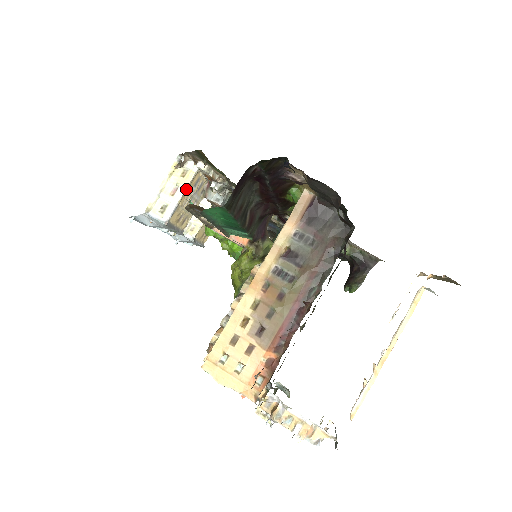
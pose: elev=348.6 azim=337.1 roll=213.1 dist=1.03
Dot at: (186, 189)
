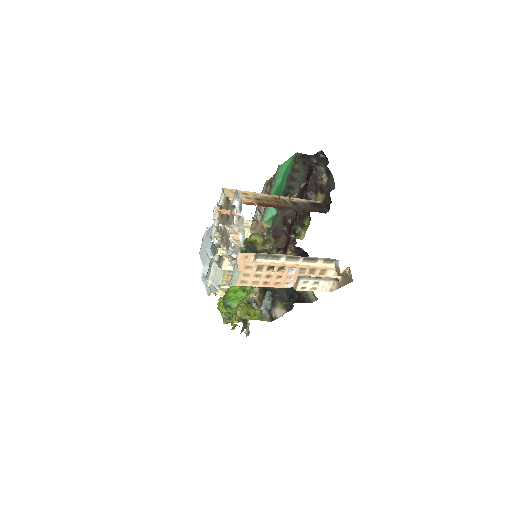
Dot at: occluded
